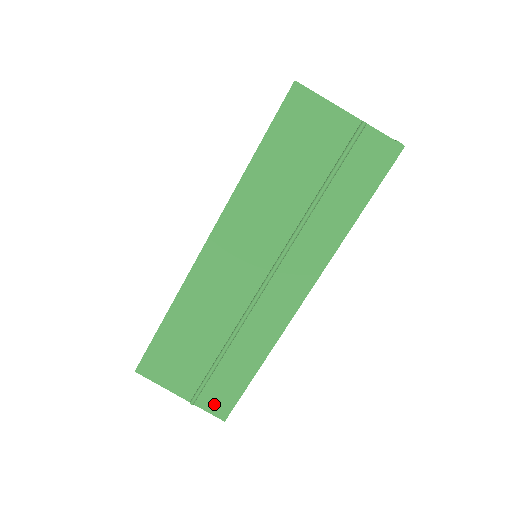
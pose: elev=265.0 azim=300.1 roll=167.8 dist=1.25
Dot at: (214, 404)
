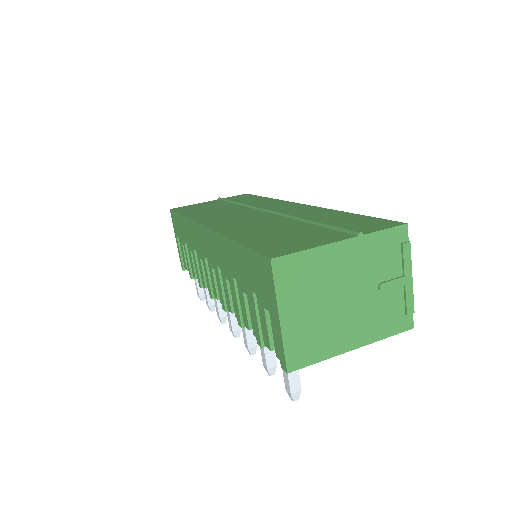
Dot at: (374, 227)
